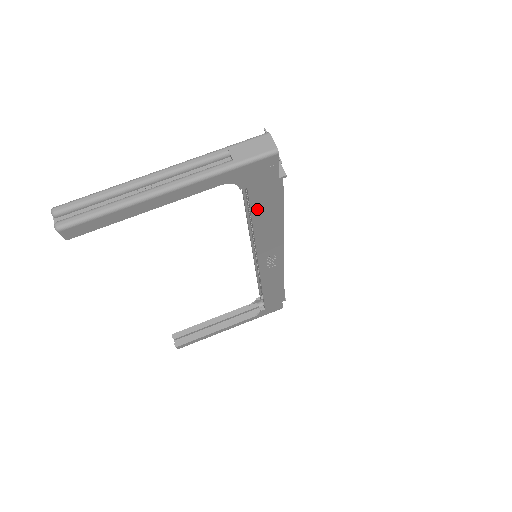
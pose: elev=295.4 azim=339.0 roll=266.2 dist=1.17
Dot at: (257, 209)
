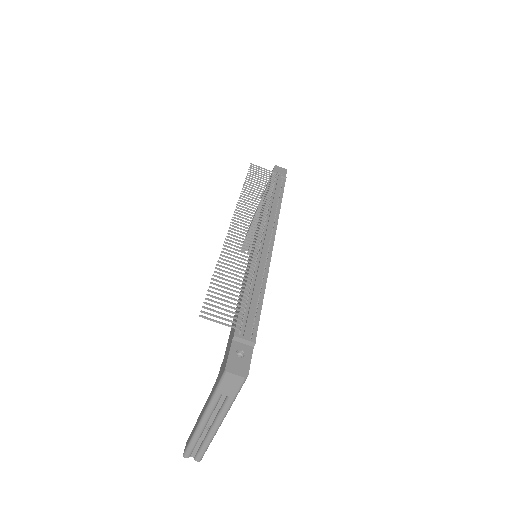
Dot at: occluded
